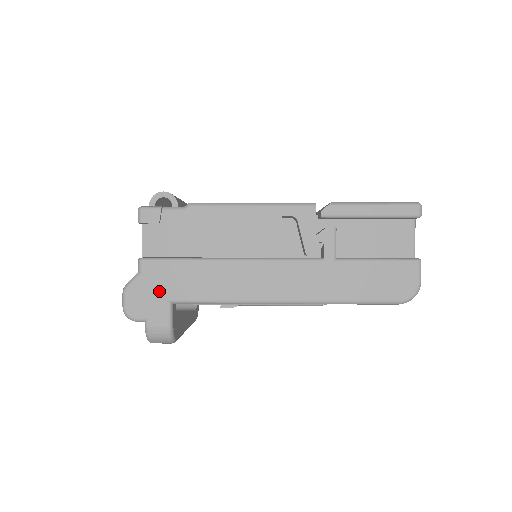
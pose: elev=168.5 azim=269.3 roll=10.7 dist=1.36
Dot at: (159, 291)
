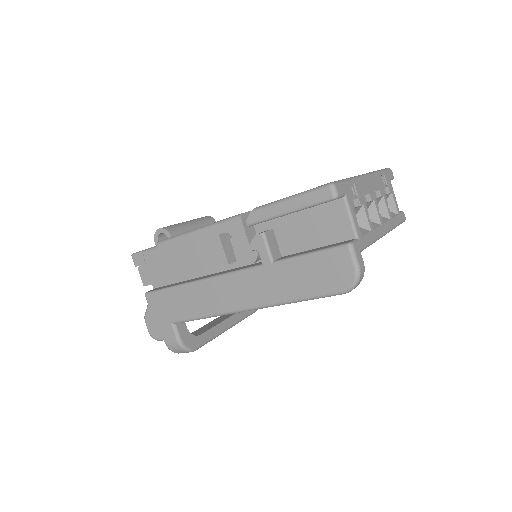
Dot at: (163, 316)
